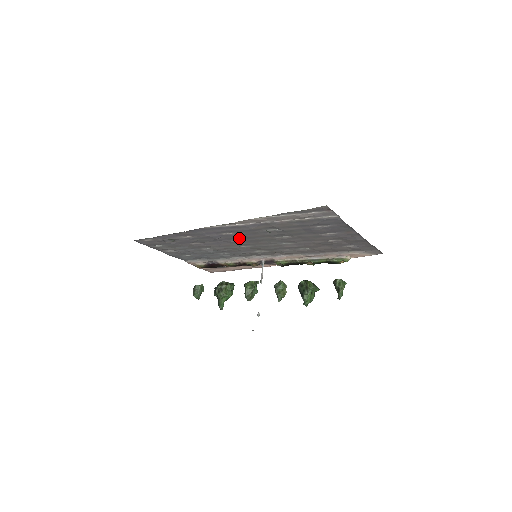
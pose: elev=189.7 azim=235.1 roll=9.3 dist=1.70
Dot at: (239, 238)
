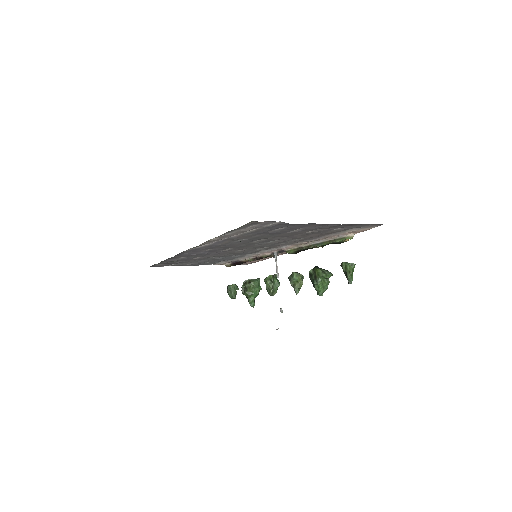
Dot at: (224, 249)
